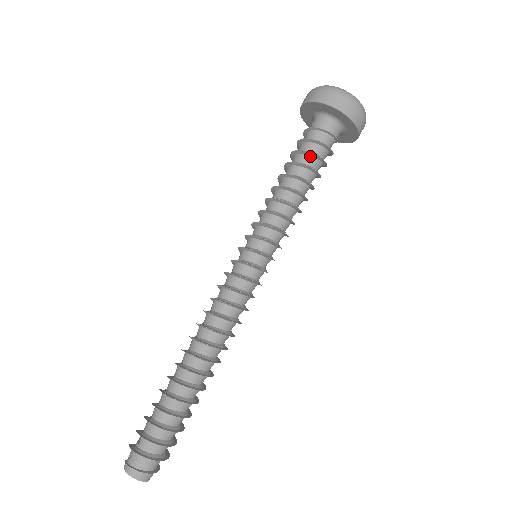
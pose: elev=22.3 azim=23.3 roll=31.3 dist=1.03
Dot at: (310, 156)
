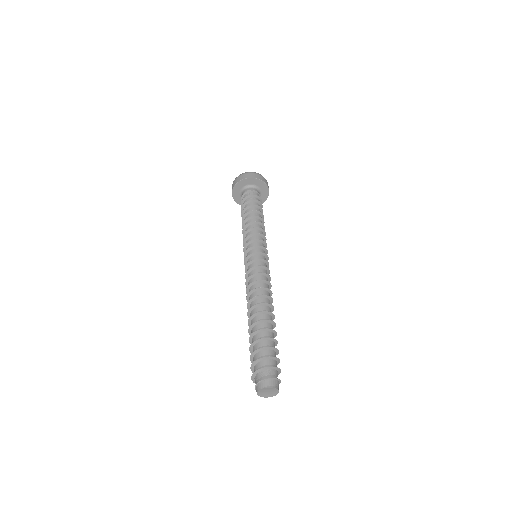
Dot at: (245, 206)
